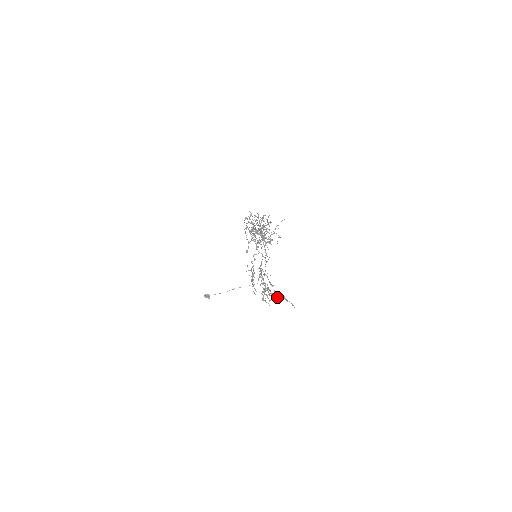
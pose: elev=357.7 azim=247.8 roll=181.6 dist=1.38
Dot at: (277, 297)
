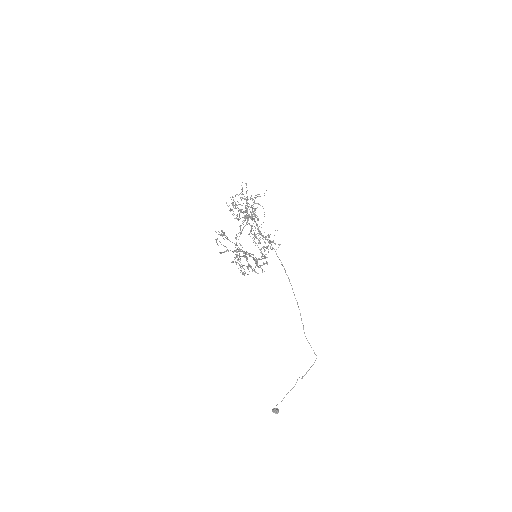
Dot at: occluded
